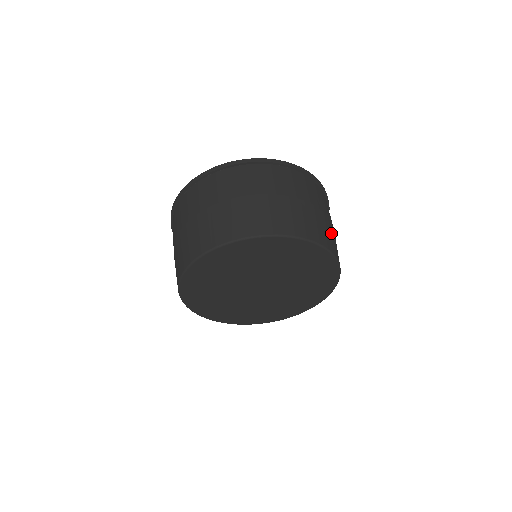
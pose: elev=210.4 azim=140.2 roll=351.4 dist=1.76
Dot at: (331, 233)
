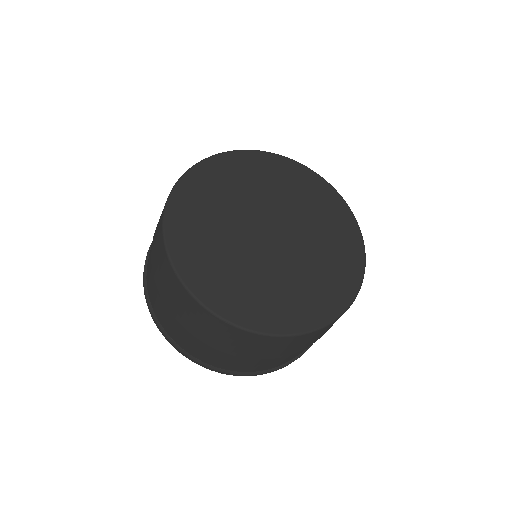
Dot at: occluded
